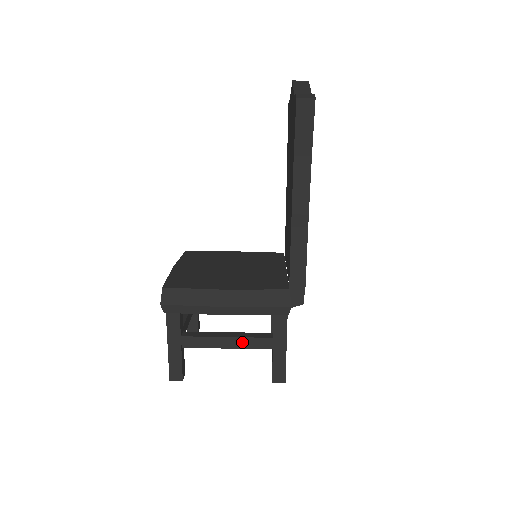
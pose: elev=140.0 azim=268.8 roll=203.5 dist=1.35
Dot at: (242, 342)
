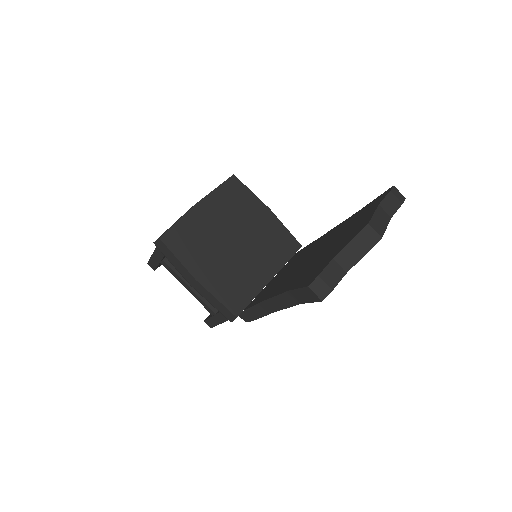
Dot at: (197, 297)
